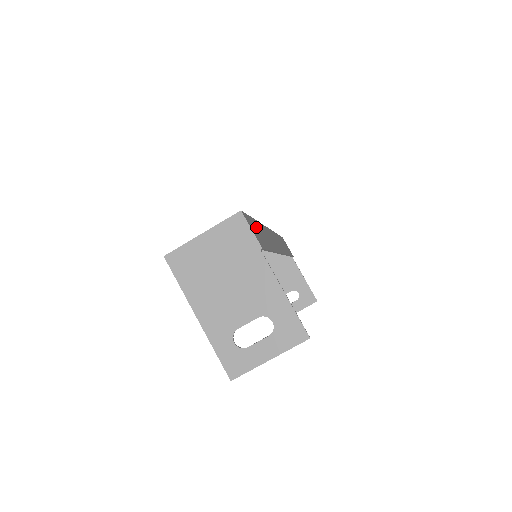
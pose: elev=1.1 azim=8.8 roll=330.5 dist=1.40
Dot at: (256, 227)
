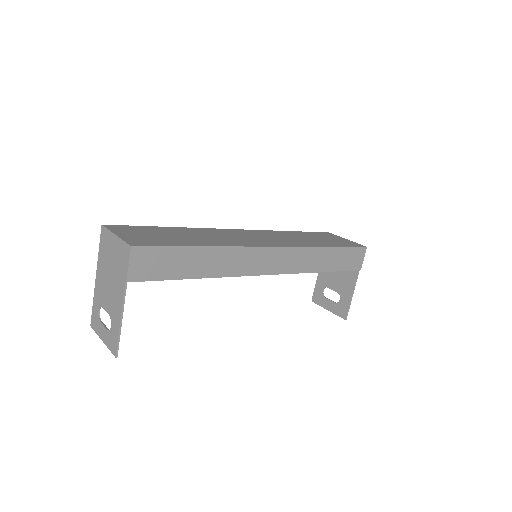
Dot at: (172, 257)
